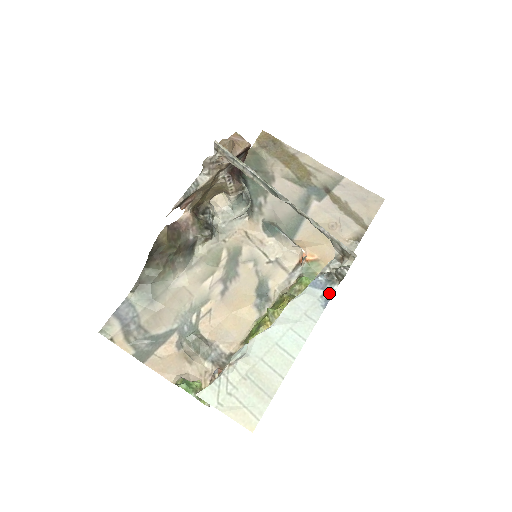
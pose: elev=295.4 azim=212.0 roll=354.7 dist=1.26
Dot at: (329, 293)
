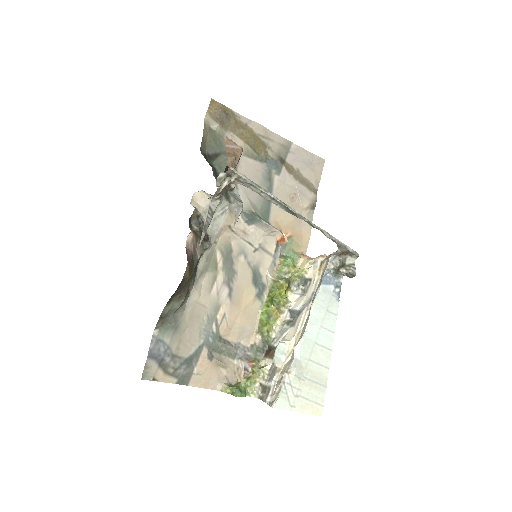
Dot at: (338, 287)
